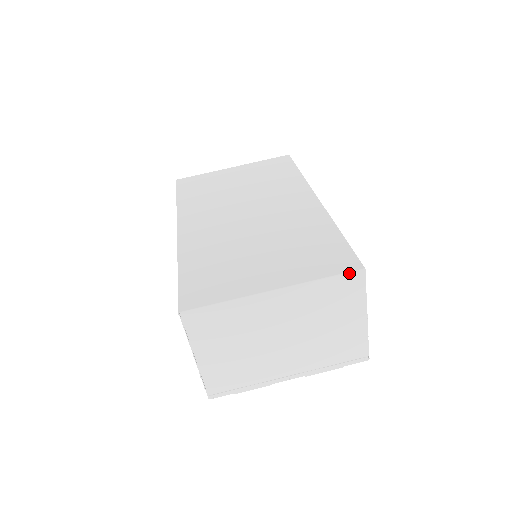
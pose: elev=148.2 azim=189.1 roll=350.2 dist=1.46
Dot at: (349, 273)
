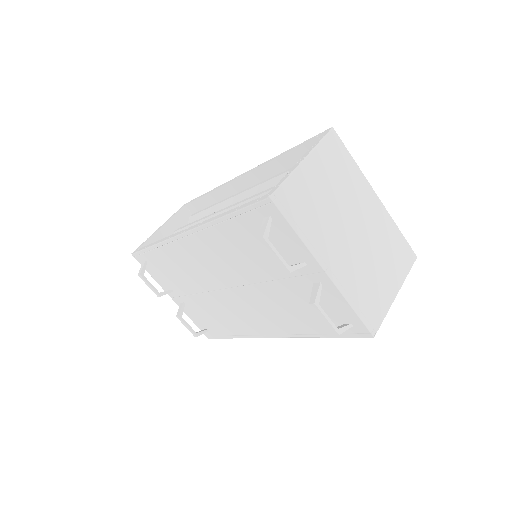
Dot at: (410, 247)
